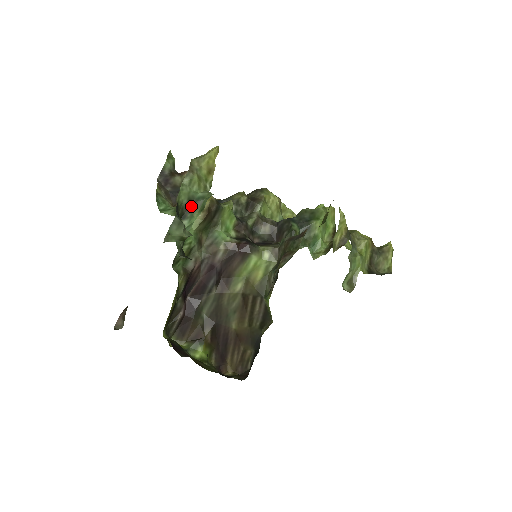
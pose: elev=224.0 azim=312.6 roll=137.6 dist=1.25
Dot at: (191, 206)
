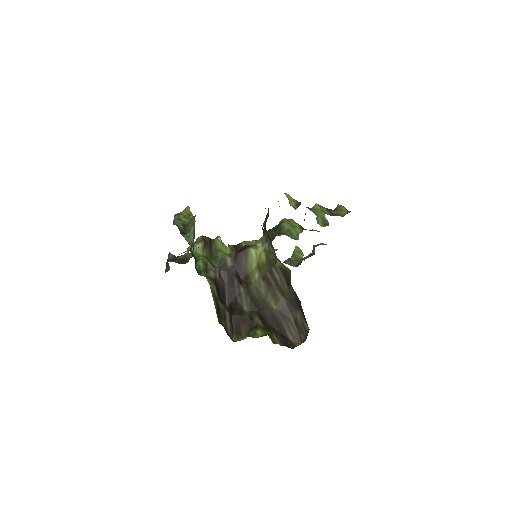
Dot at: (186, 228)
